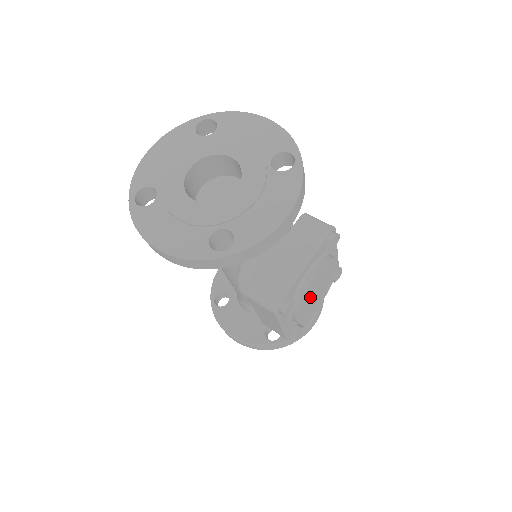
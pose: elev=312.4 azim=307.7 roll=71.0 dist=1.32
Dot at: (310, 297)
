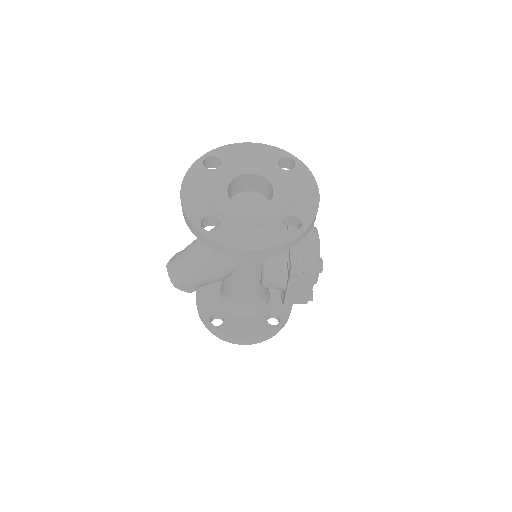
Dot at: occluded
